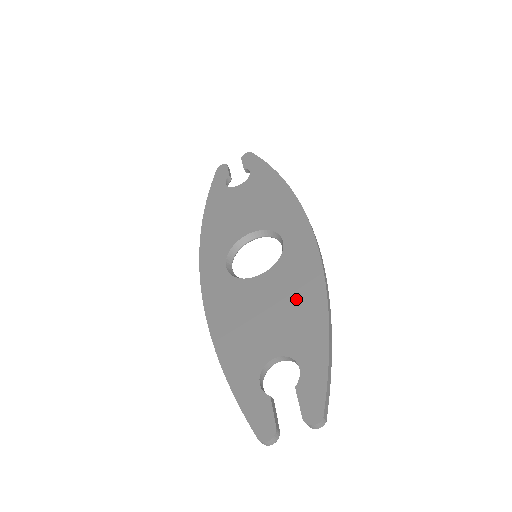
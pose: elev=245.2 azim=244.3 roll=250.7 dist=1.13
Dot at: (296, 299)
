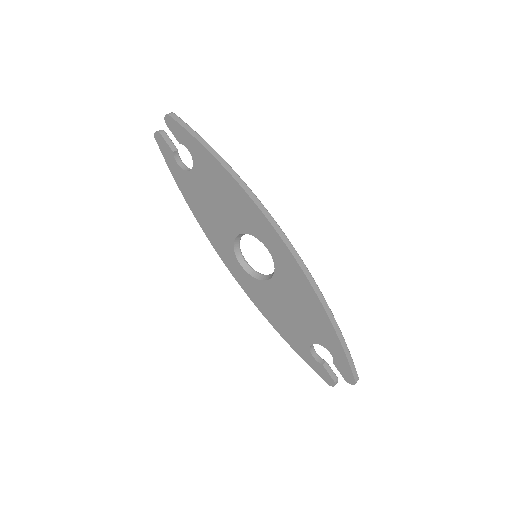
Dot at: (305, 306)
